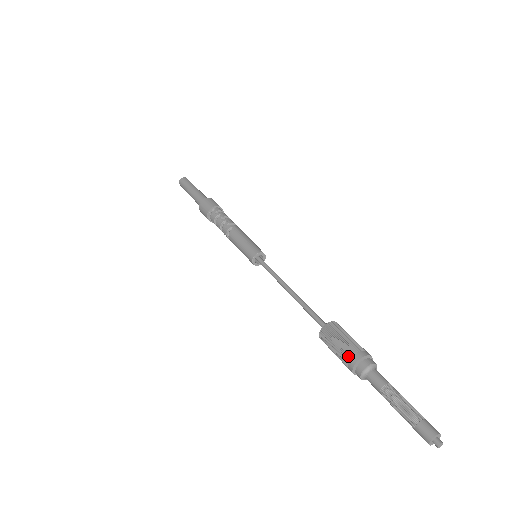
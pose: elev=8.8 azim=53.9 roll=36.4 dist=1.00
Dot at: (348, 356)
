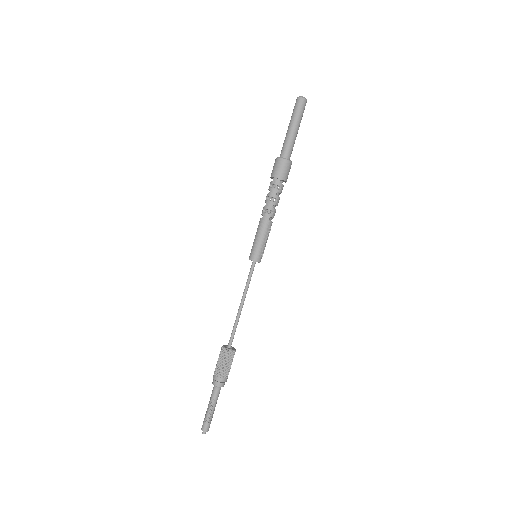
Dot at: (214, 371)
